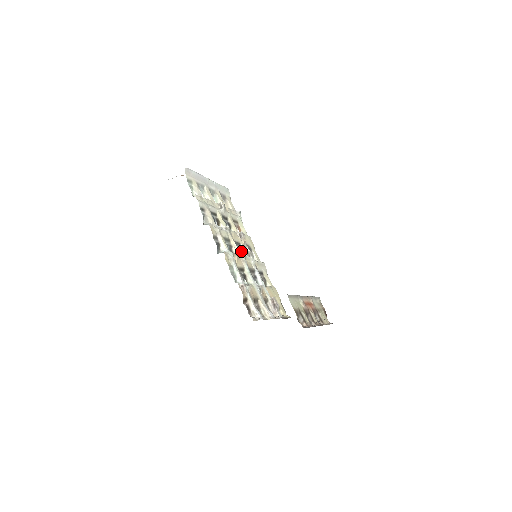
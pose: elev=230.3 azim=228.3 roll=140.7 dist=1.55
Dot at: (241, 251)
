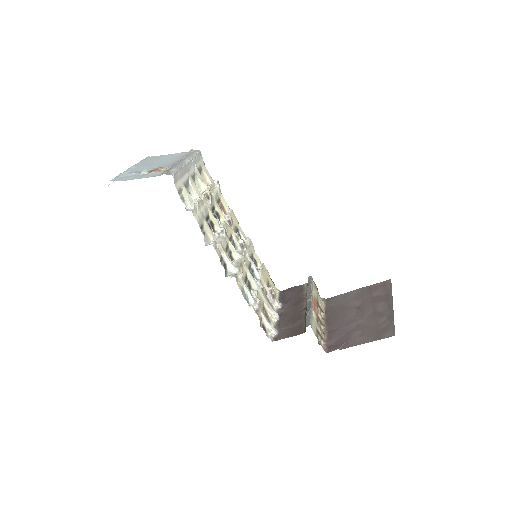
Dot at: (234, 244)
